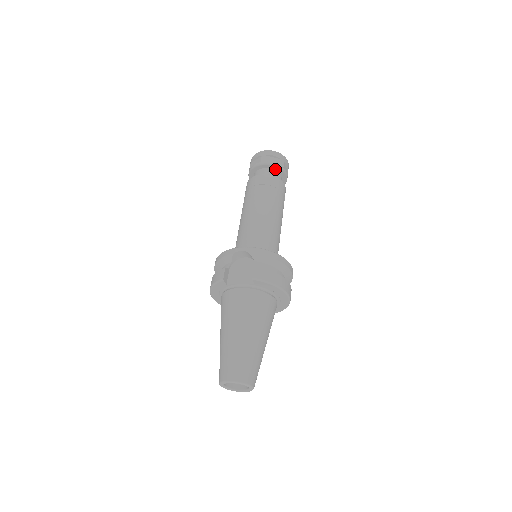
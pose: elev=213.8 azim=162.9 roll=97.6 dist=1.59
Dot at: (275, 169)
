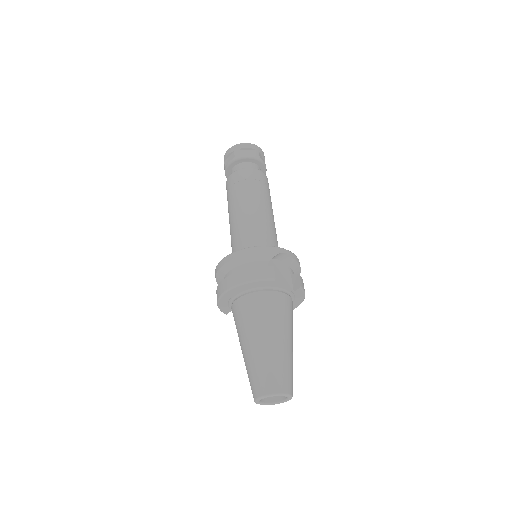
Dot at: (262, 169)
